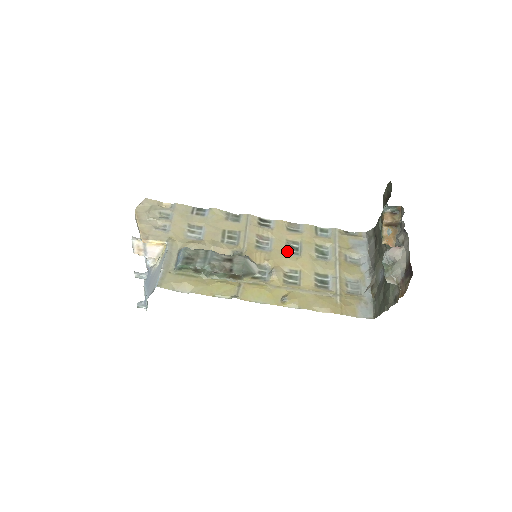
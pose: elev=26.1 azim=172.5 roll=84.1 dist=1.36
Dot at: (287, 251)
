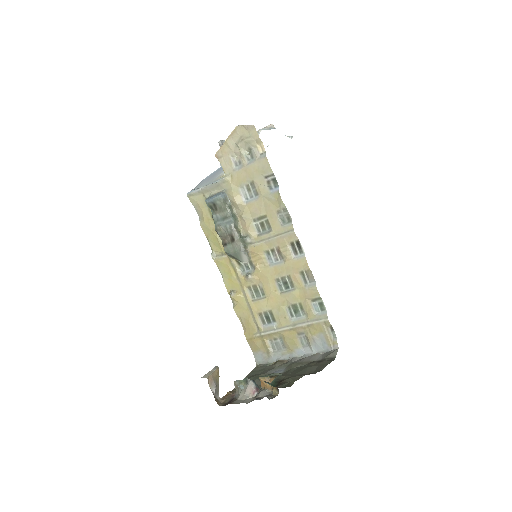
Dot at: (278, 280)
